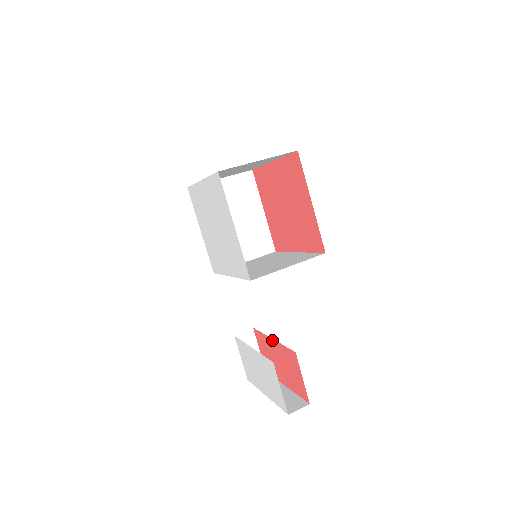
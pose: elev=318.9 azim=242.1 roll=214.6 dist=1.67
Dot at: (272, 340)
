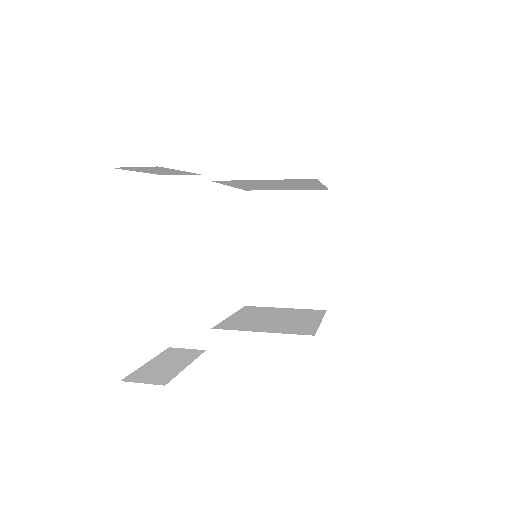
Dot at: (203, 266)
